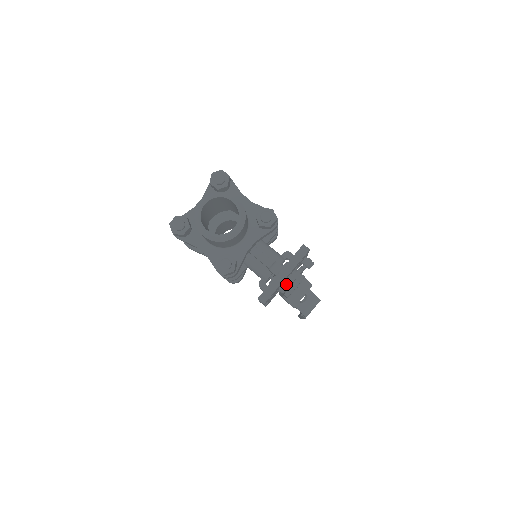
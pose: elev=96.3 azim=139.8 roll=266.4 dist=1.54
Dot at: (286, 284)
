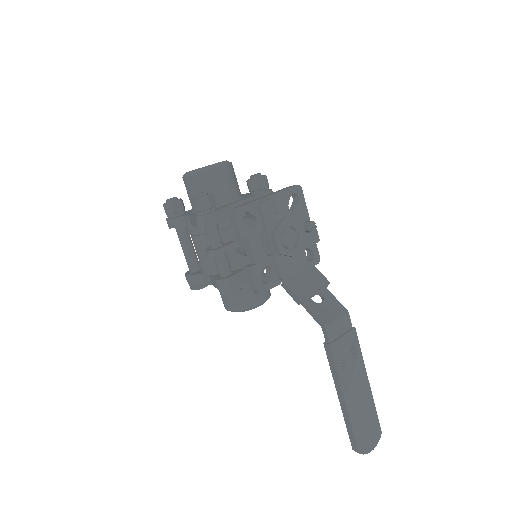
Dot at: (266, 200)
